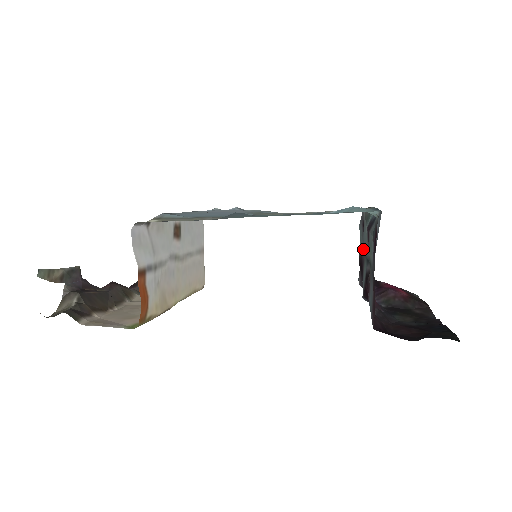
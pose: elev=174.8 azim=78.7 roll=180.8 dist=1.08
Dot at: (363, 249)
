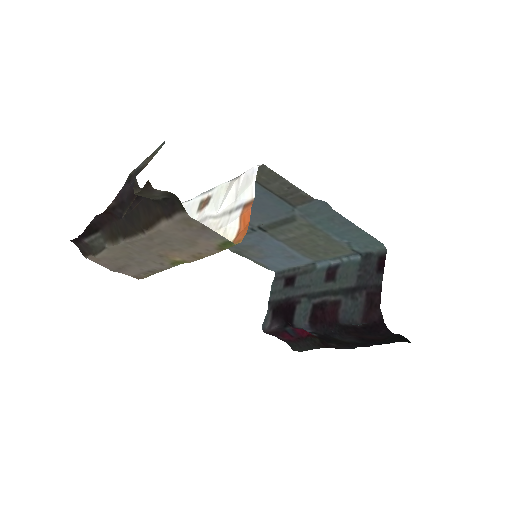
Dot at: (296, 293)
